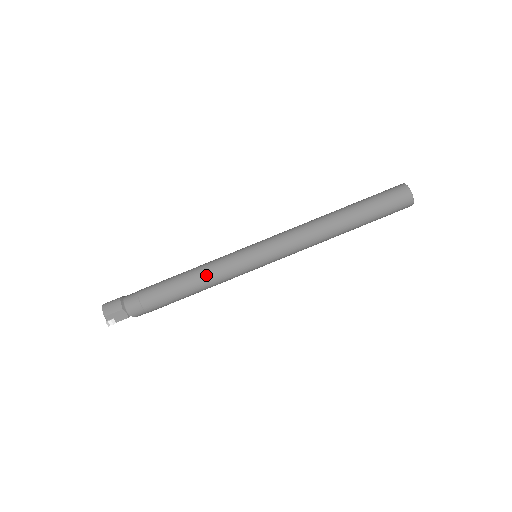
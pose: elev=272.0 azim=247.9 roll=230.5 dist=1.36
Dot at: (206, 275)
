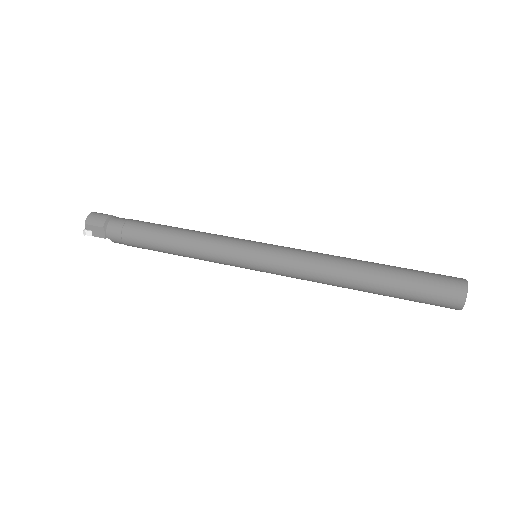
Dot at: (194, 244)
